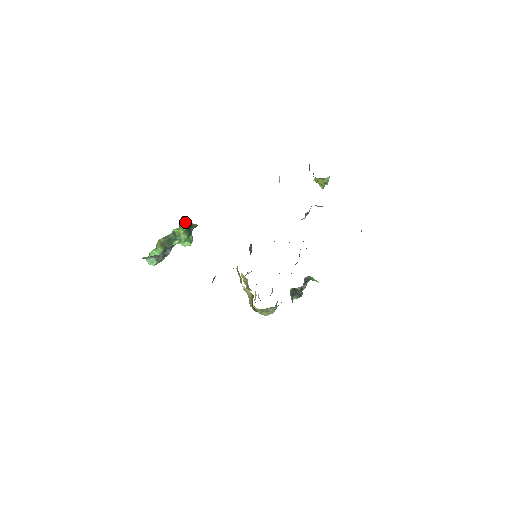
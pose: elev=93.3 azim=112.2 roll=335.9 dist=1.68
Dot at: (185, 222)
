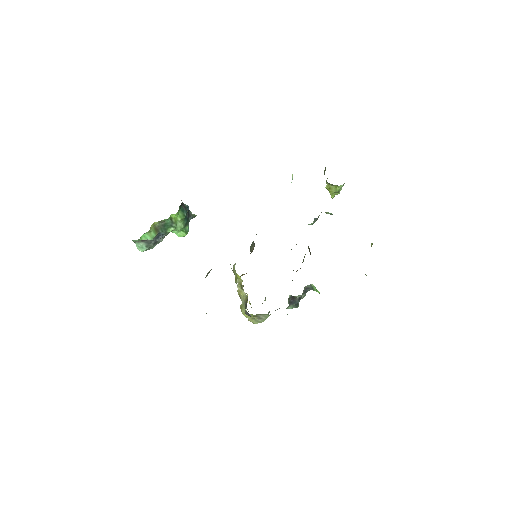
Dot at: (184, 209)
